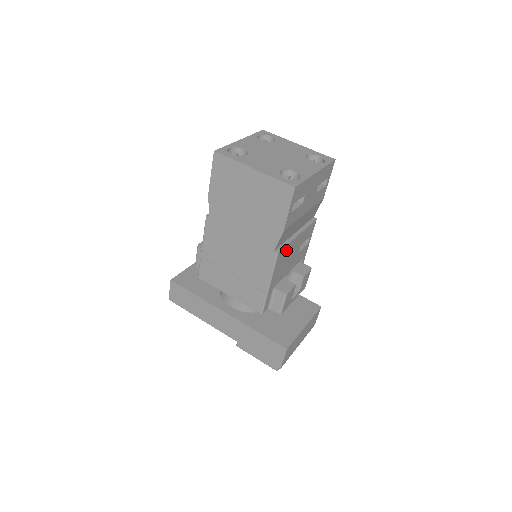
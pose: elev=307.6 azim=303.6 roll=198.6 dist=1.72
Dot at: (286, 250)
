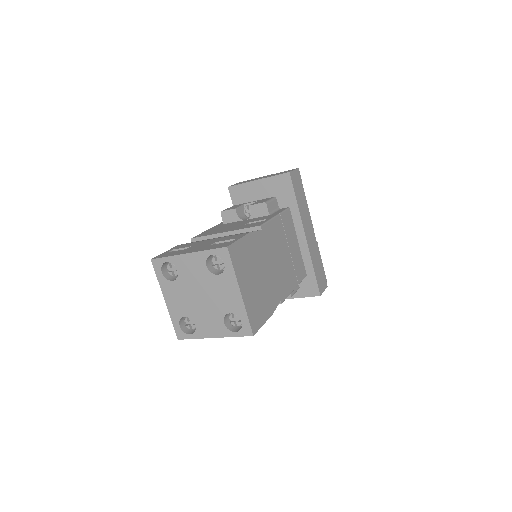
Dot at: occluded
